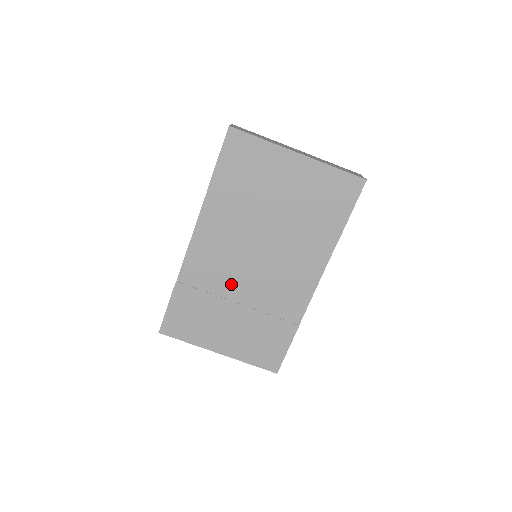
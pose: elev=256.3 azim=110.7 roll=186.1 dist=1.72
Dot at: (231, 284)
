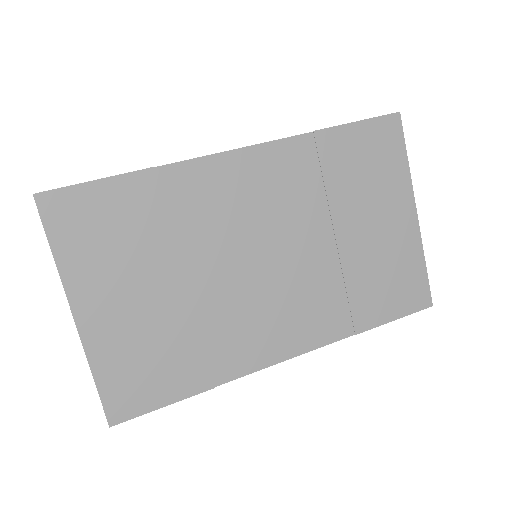
Dot at: (209, 250)
